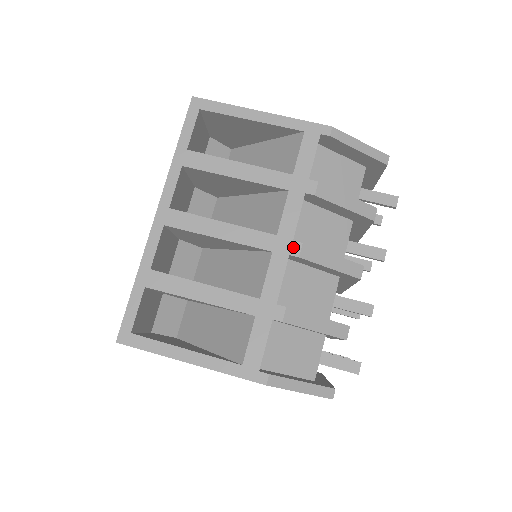
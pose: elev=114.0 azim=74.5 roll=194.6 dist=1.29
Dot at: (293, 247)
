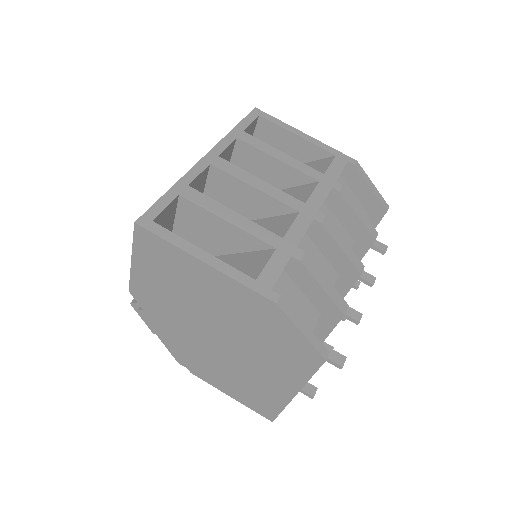
Dot at: (318, 215)
